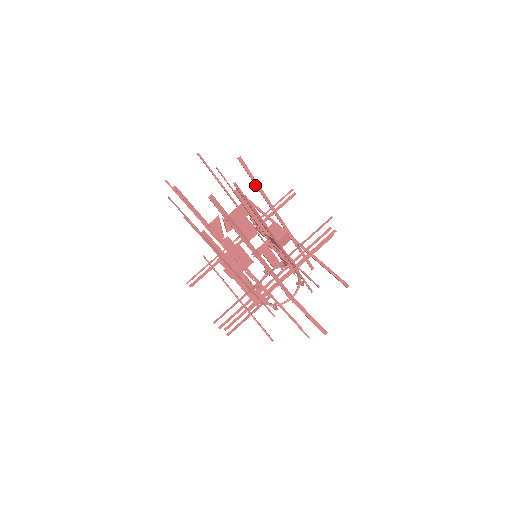
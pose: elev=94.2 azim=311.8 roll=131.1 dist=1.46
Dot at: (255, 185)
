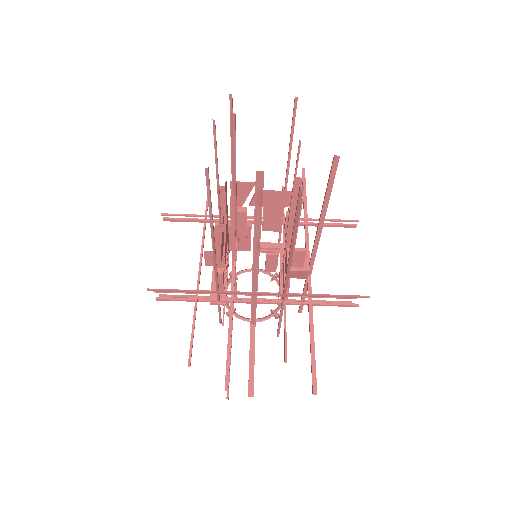
Dot at: (324, 198)
